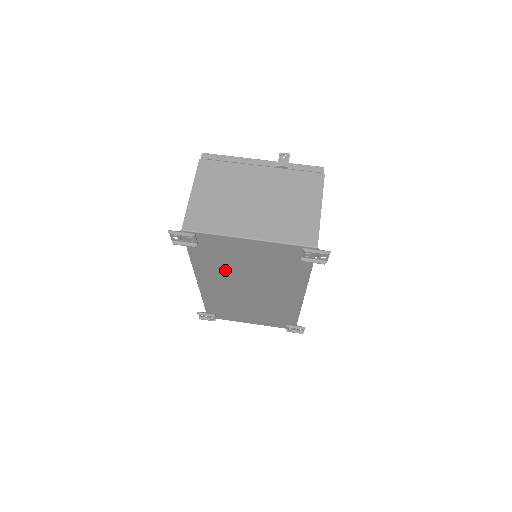
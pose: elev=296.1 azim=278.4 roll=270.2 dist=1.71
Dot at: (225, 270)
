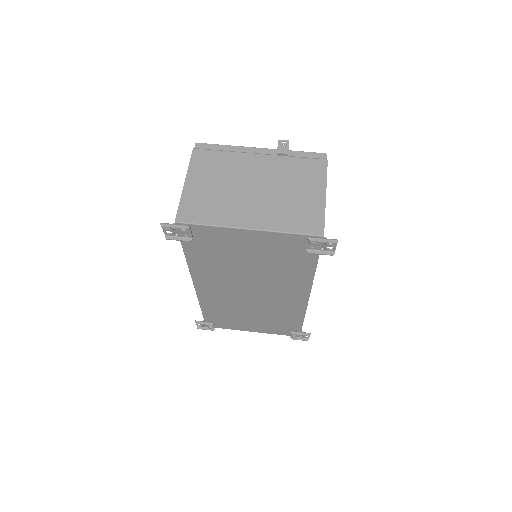
Dot at: (223, 269)
